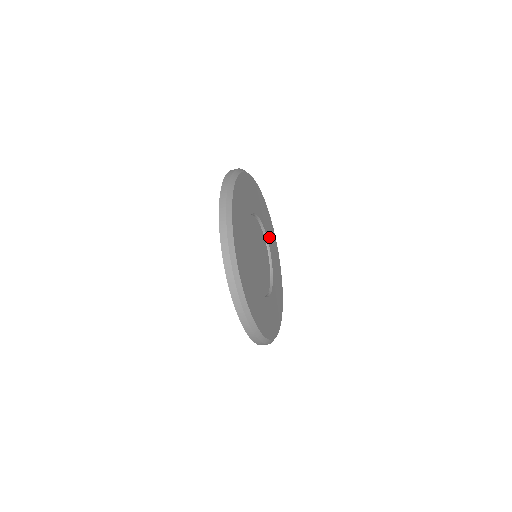
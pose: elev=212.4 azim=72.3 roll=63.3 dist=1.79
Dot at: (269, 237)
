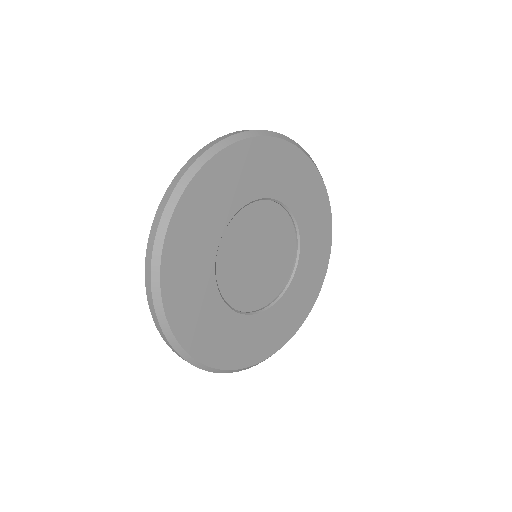
Dot at: (308, 234)
